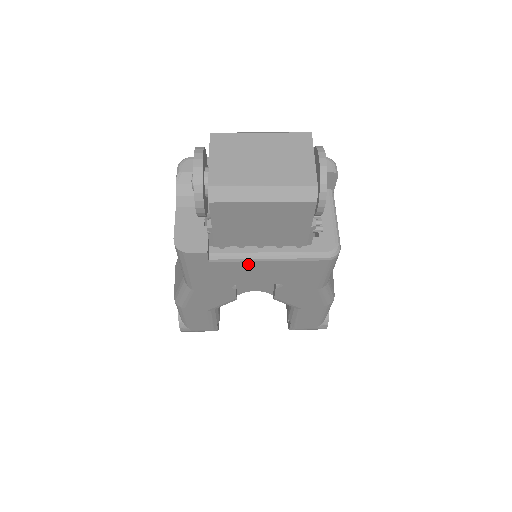
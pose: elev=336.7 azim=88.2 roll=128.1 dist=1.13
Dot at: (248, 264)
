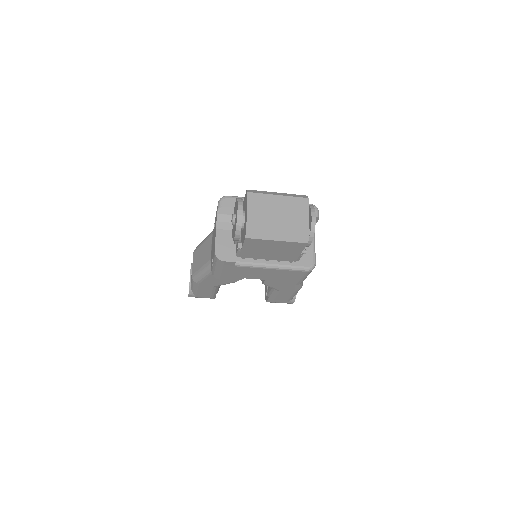
Dot at: (258, 269)
